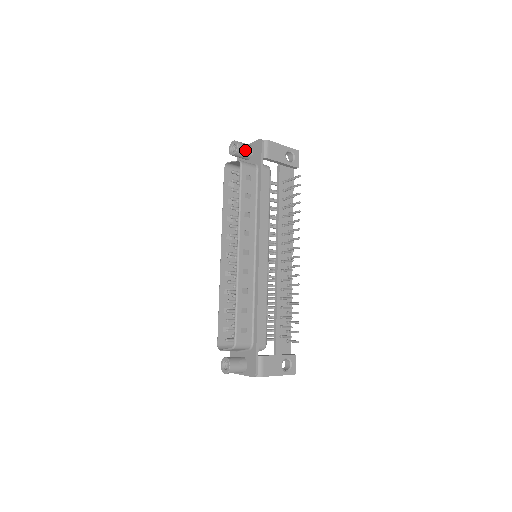
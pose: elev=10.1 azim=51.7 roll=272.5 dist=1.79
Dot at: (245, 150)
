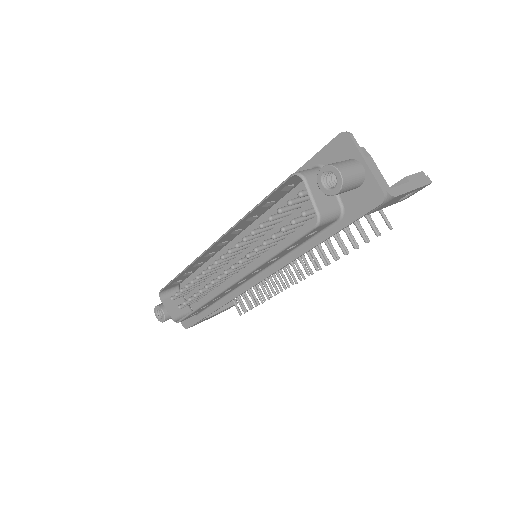
Dot at: (346, 191)
